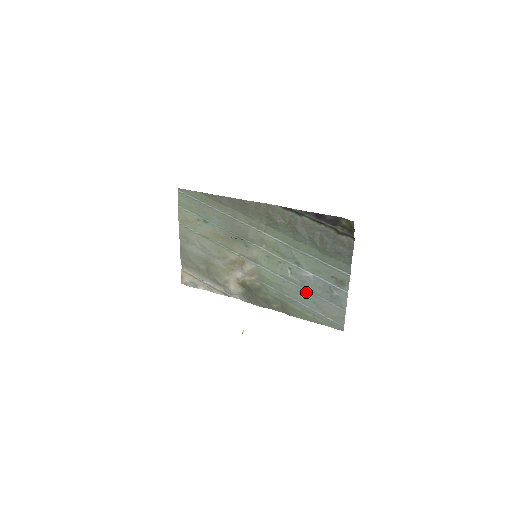
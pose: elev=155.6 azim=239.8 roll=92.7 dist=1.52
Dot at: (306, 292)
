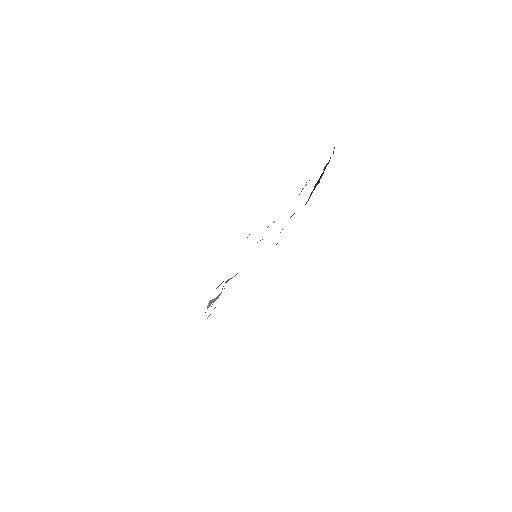
Dot at: occluded
